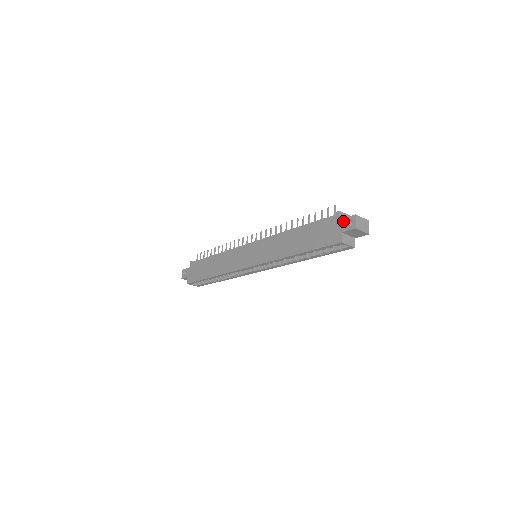
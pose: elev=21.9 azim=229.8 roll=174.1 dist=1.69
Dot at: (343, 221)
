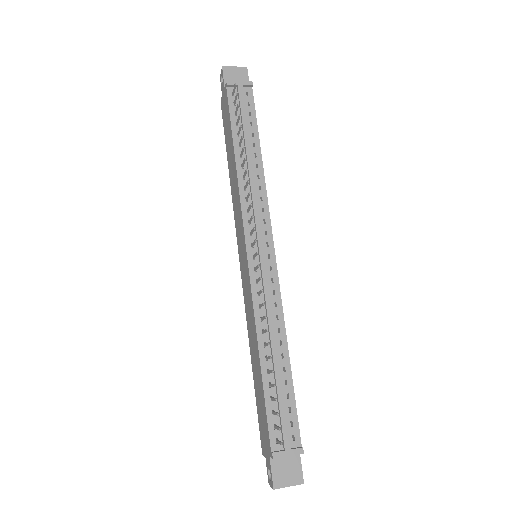
Dot at: (269, 464)
